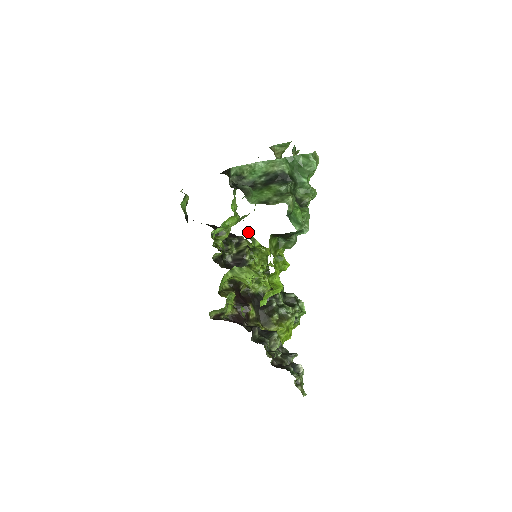
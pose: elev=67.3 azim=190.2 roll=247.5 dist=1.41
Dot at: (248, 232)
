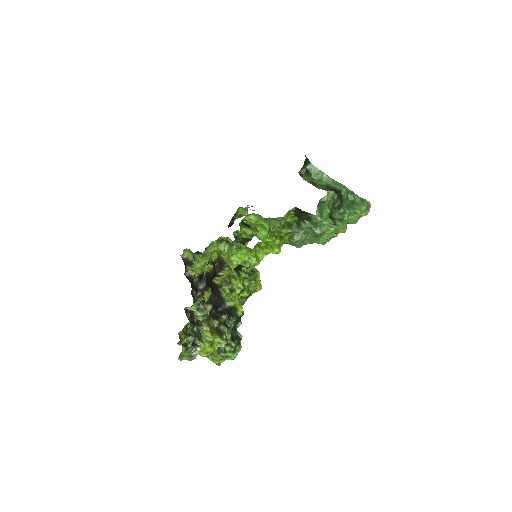
Dot at: (272, 226)
